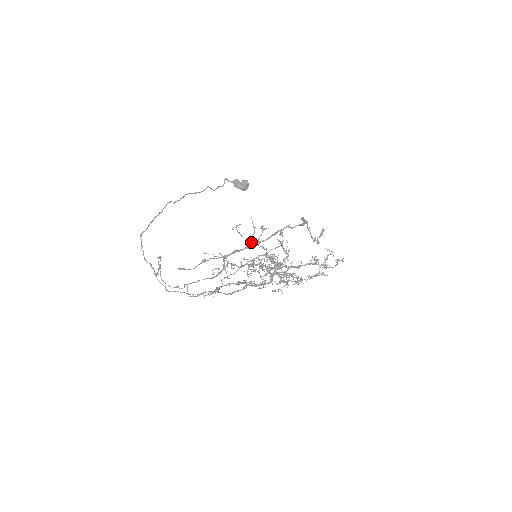
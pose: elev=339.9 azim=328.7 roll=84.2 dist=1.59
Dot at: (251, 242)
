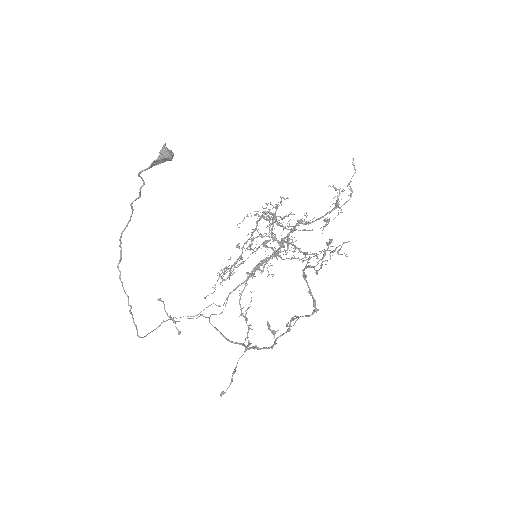
Dot at: (244, 261)
